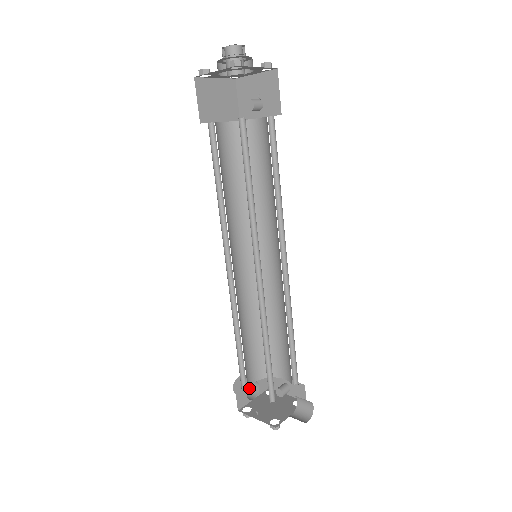
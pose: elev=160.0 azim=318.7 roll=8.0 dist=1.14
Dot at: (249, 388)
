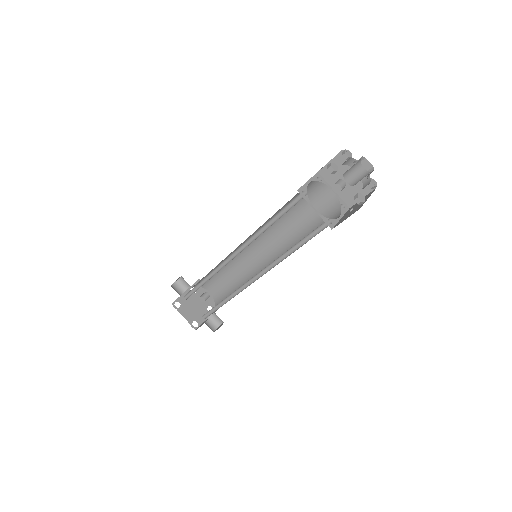
Dot at: (181, 283)
